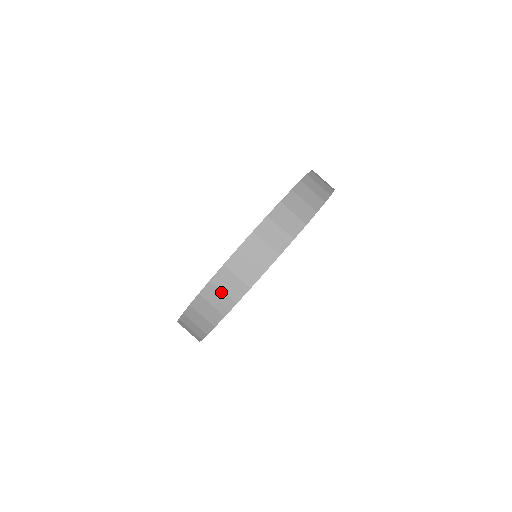
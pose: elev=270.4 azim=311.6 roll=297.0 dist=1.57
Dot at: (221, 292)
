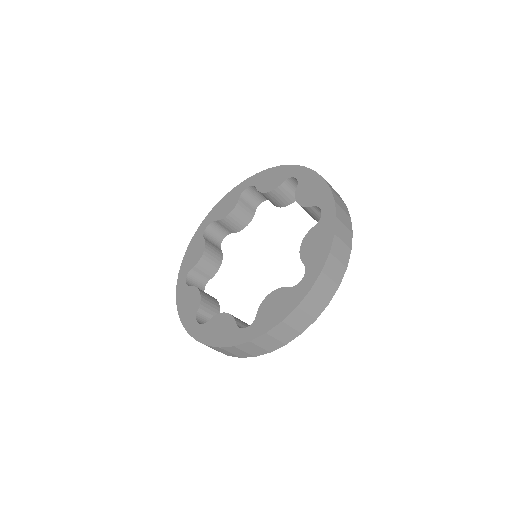
Dot at: occluded
